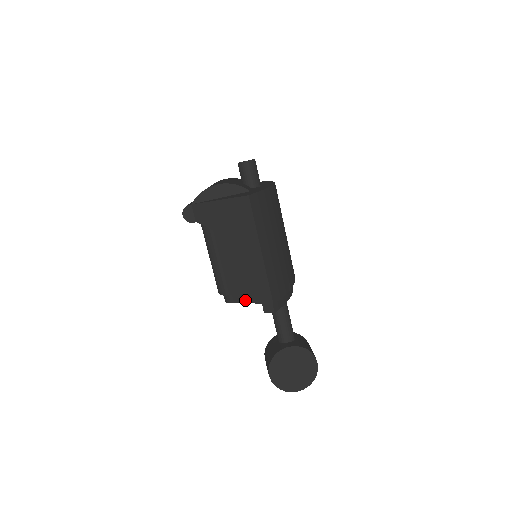
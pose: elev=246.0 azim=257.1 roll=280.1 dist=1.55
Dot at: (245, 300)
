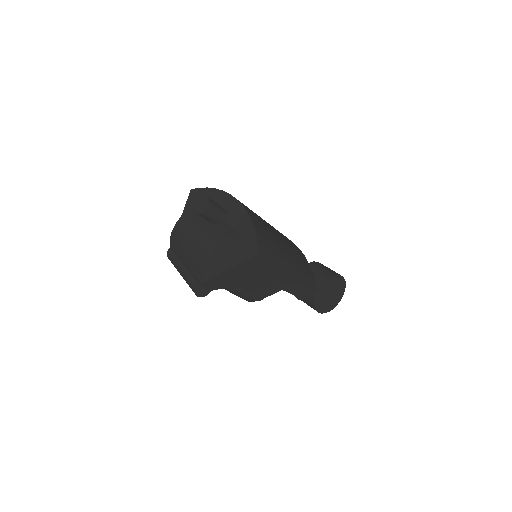
Dot at: (274, 292)
